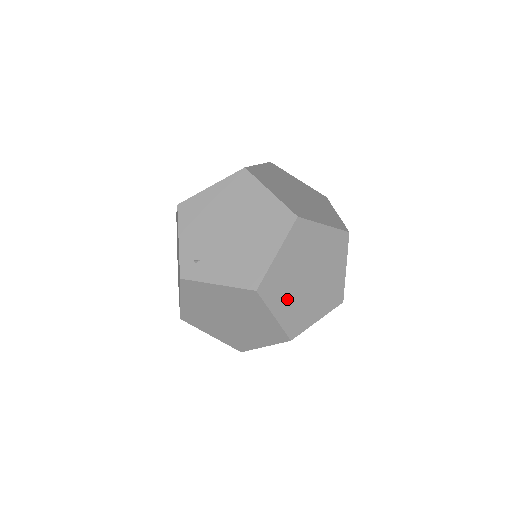
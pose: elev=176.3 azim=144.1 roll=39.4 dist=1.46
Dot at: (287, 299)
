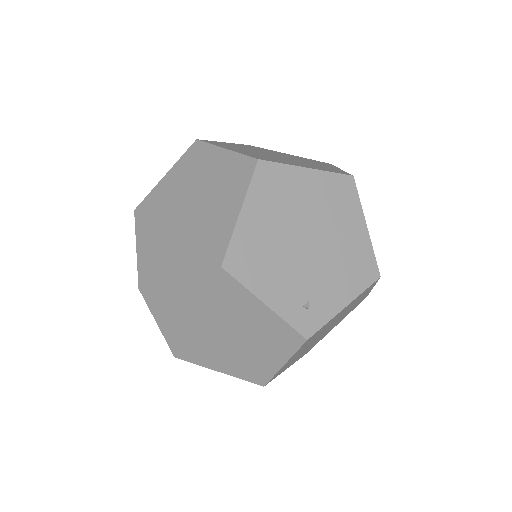
Dot at: occluded
